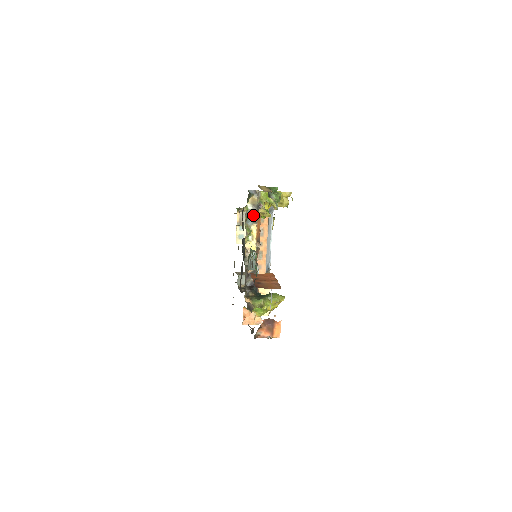
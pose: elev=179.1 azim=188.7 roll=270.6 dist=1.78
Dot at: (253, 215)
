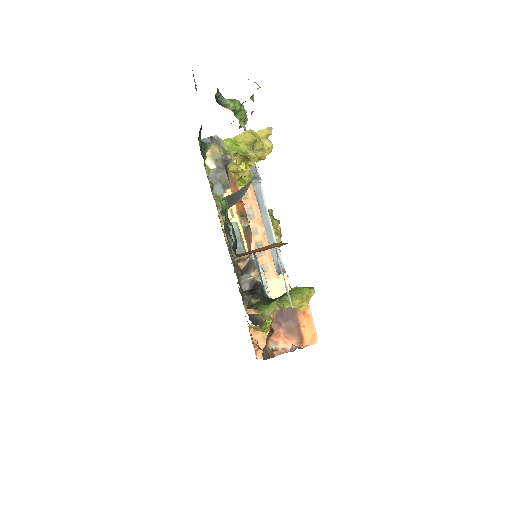
Dot at: (220, 176)
